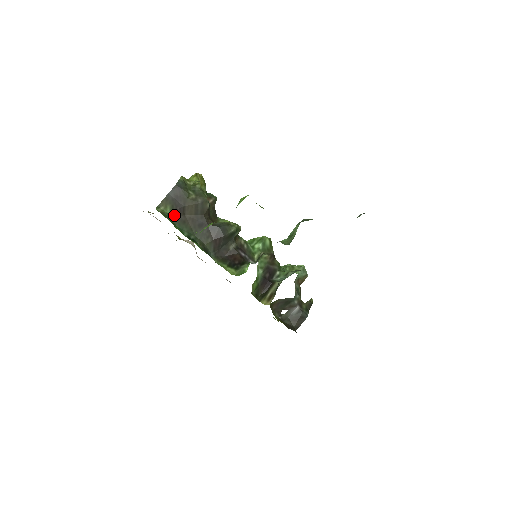
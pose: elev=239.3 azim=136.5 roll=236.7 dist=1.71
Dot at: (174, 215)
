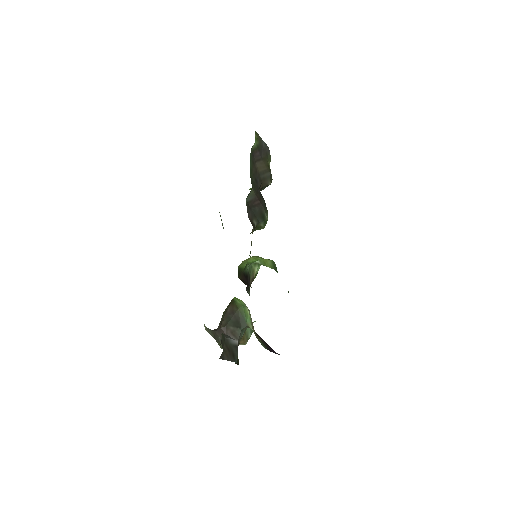
Dot at: (254, 150)
